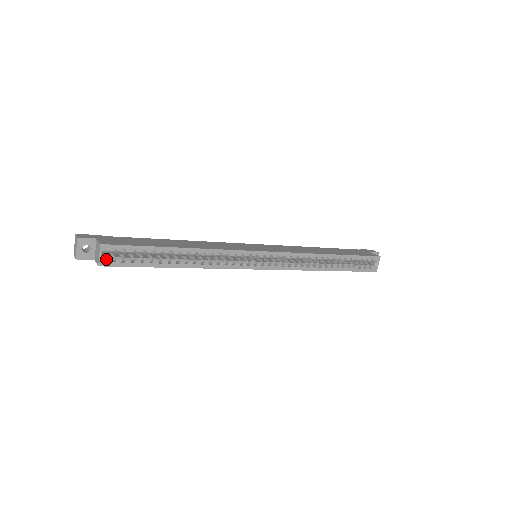
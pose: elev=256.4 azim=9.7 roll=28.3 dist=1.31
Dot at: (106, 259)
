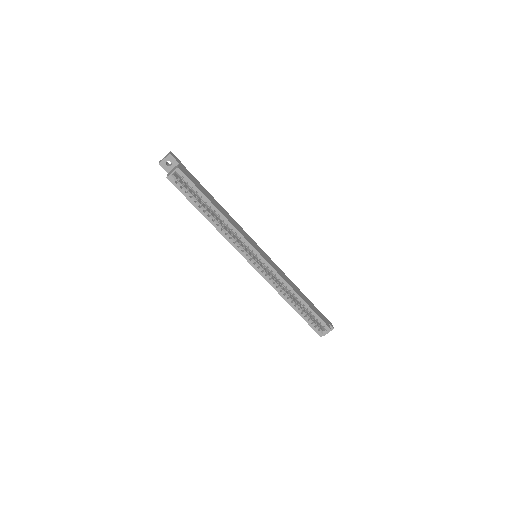
Dot at: (174, 178)
